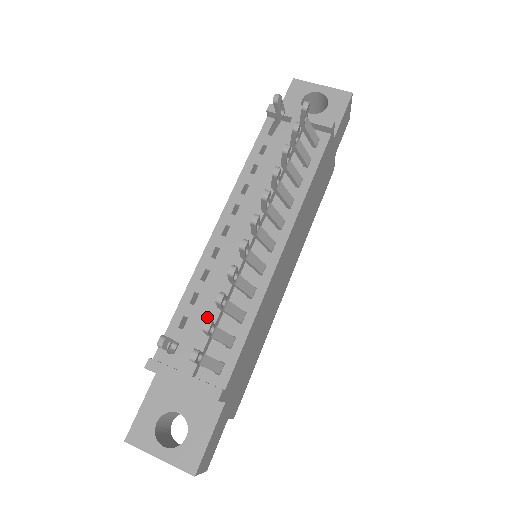
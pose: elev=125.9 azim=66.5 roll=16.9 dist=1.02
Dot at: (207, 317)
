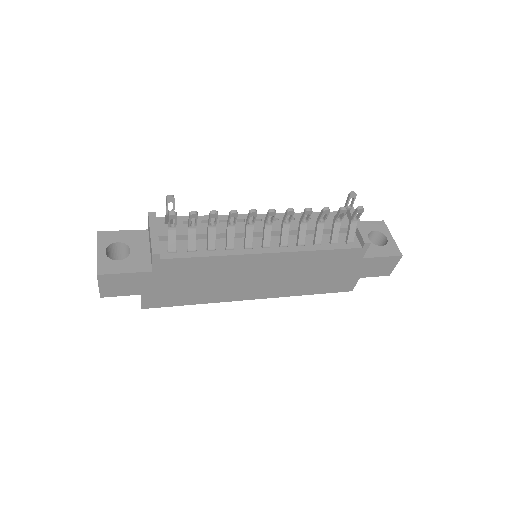
Dot at: (199, 229)
